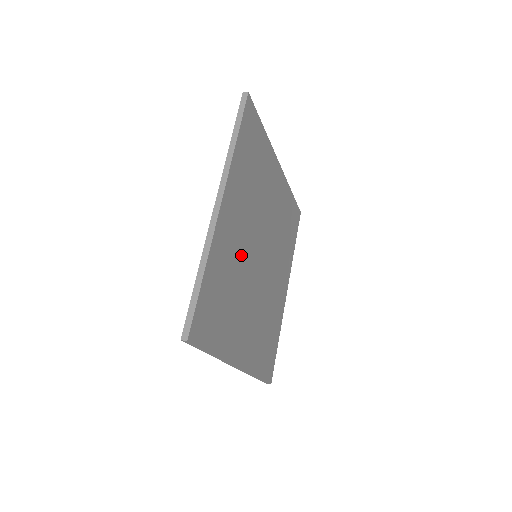
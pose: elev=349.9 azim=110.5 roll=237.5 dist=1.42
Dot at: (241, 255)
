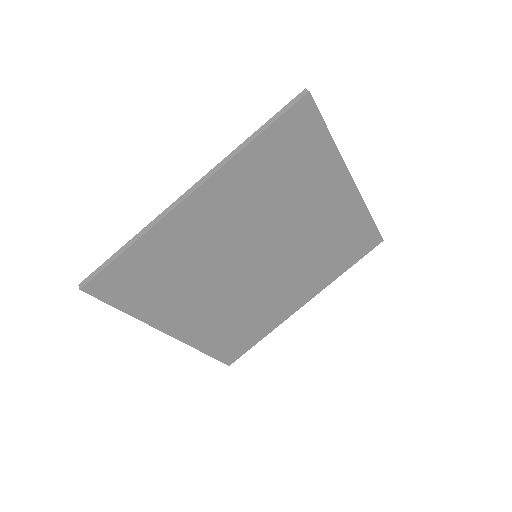
Dot at: (215, 248)
